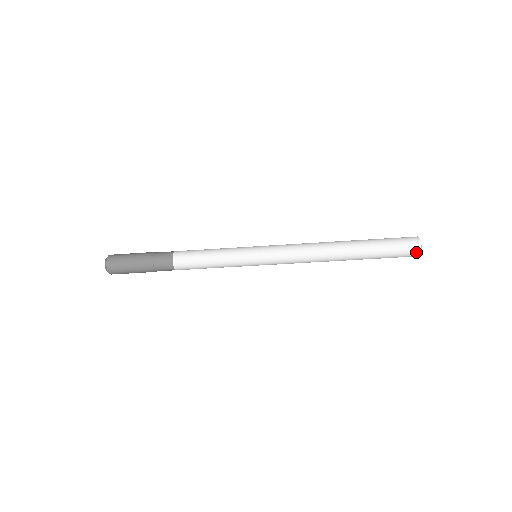
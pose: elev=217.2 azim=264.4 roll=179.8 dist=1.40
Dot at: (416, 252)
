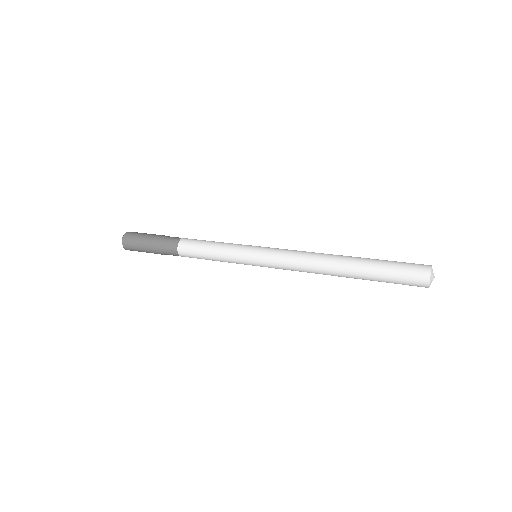
Dot at: (424, 282)
